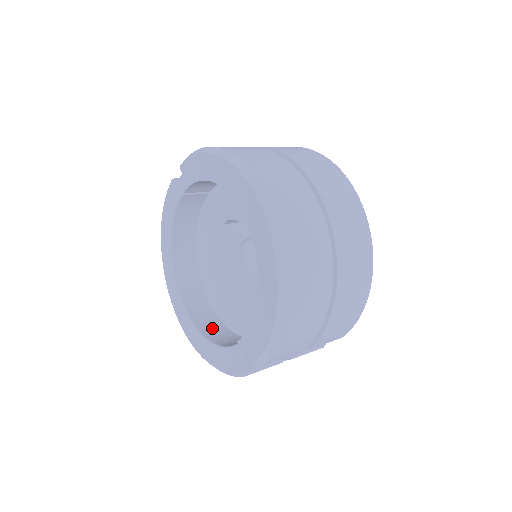
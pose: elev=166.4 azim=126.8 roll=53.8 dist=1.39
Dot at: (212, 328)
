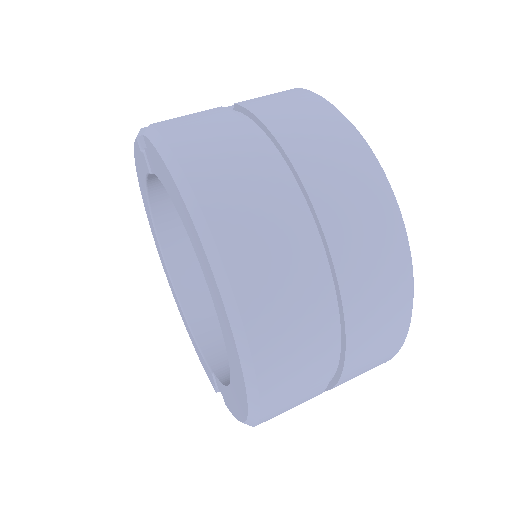
Dot at: (199, 305)
